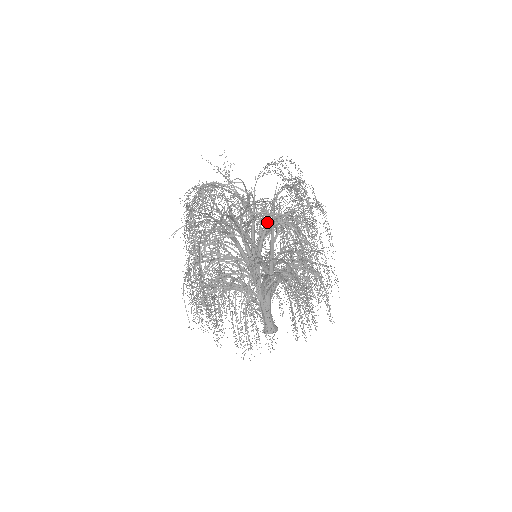
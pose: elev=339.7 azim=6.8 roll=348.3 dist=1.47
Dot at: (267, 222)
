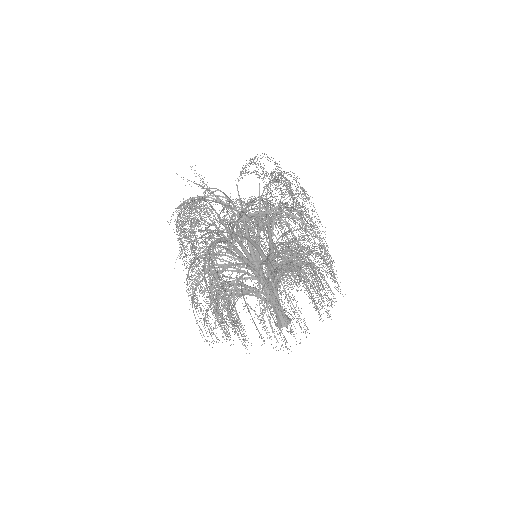
Dot at: (259, 220)
